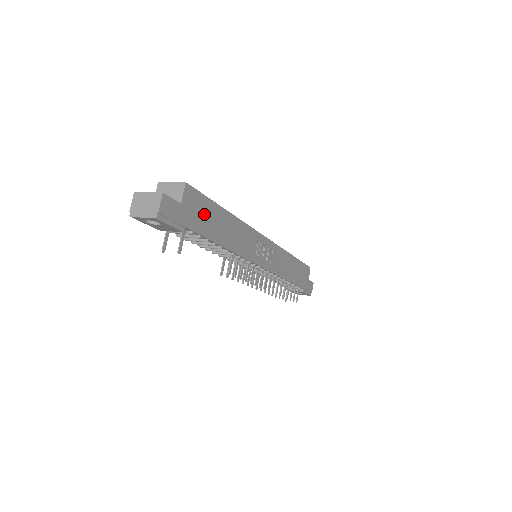
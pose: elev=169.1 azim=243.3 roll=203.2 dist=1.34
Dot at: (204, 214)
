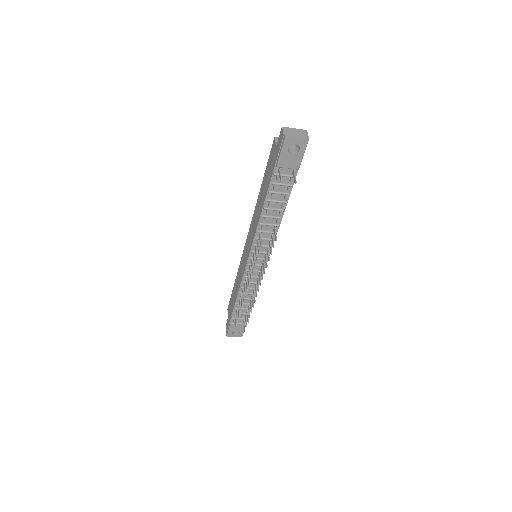
Dot at: occluded
